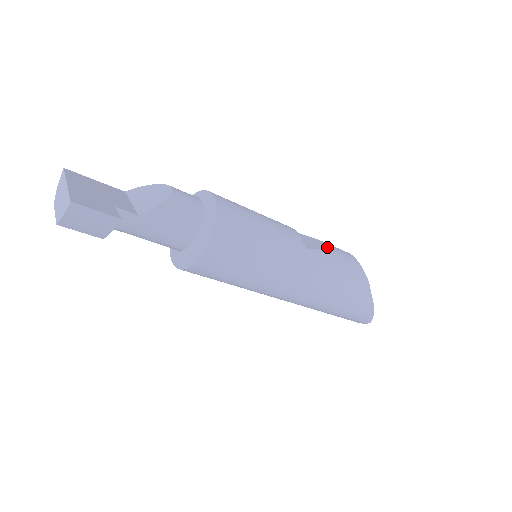
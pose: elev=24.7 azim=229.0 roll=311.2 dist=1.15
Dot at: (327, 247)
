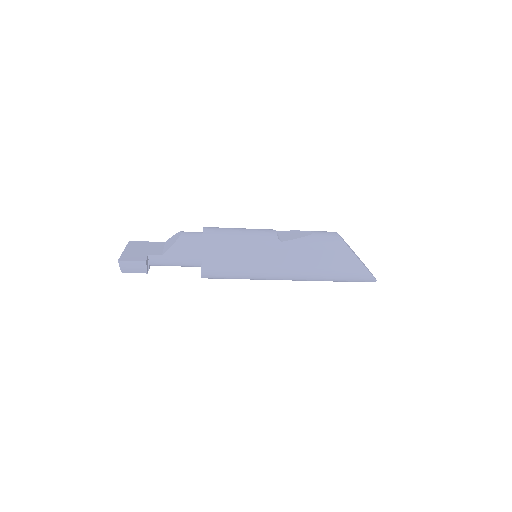
Dot at: (306, 235)
